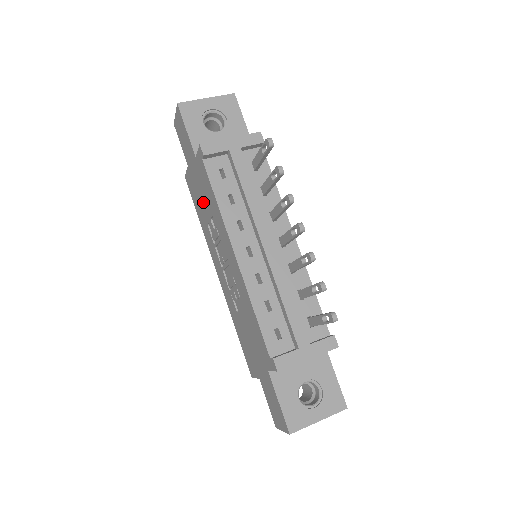
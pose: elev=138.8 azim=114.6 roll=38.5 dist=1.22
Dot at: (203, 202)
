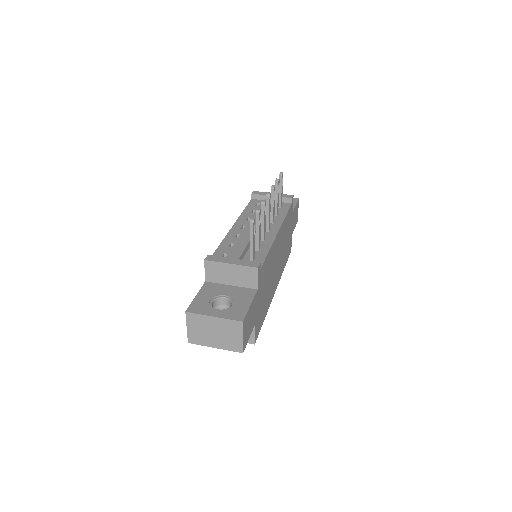
Dot at: occluded
